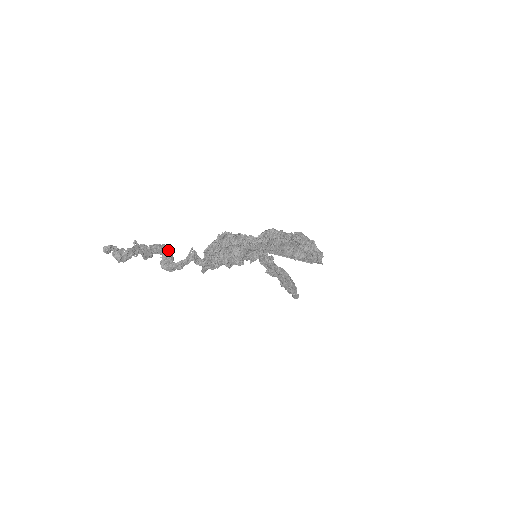
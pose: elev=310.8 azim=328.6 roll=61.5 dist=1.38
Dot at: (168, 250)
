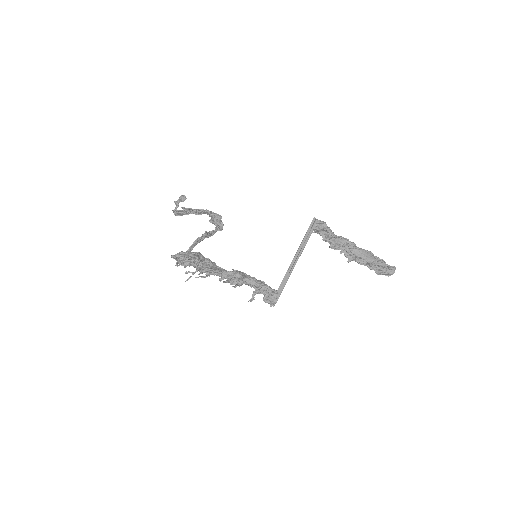
Dot at: (215, 213)
